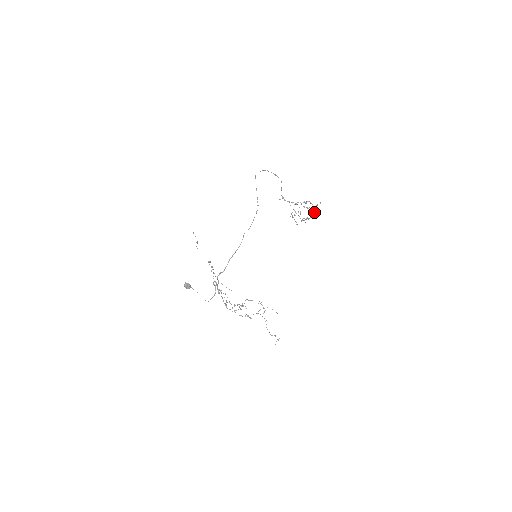
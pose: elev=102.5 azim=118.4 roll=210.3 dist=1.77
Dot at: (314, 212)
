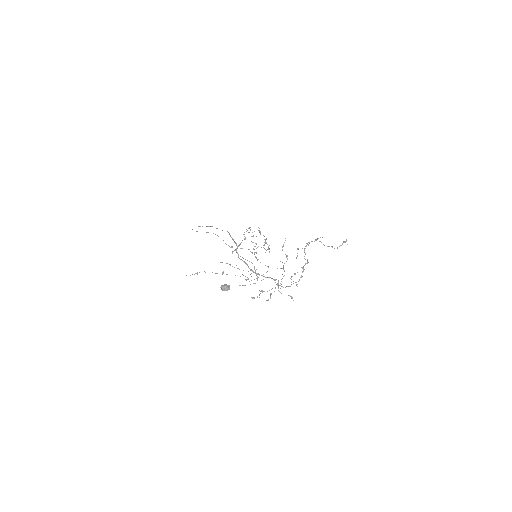
Dot at: occluded
